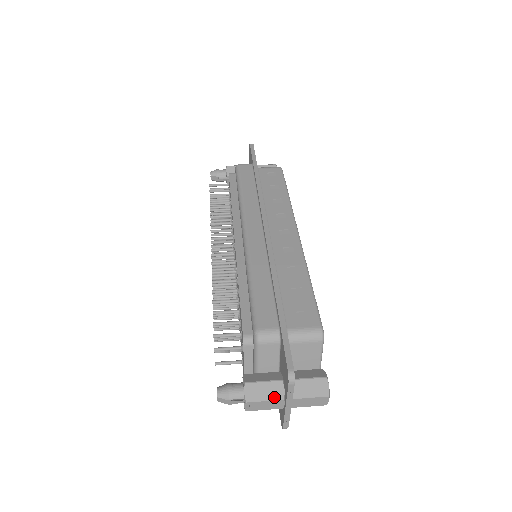
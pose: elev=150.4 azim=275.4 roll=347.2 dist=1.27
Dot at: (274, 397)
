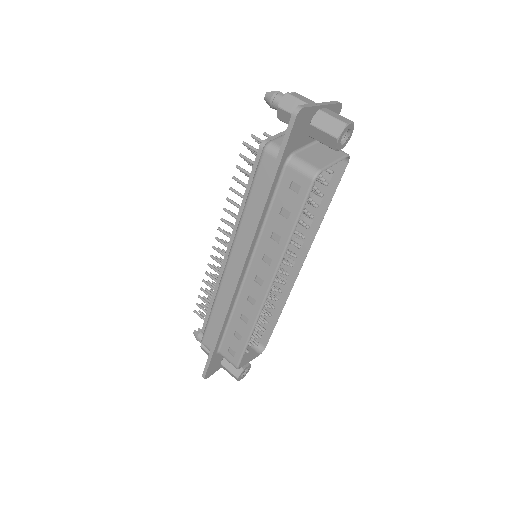
Dot at: occluded
